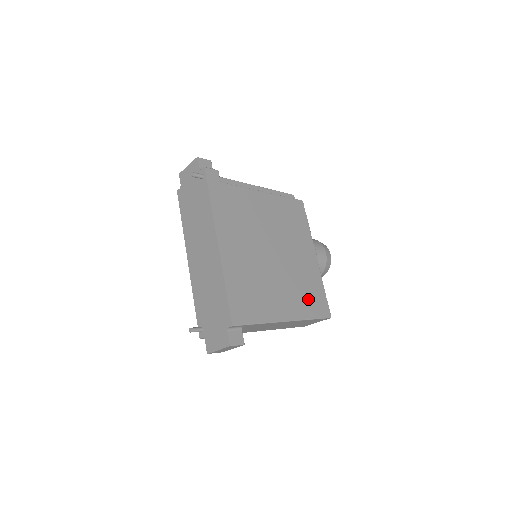
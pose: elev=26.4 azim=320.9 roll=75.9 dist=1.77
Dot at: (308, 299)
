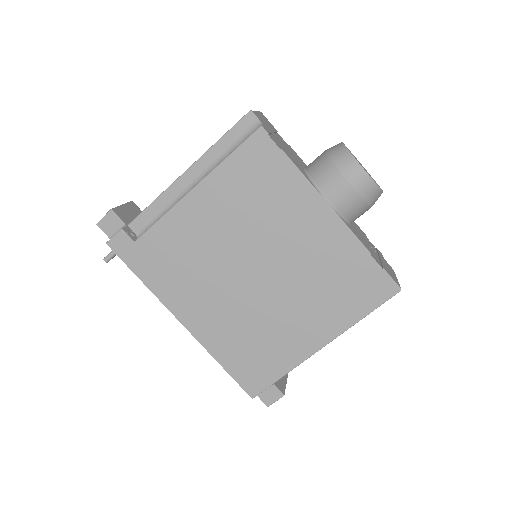
Dot at: (344, 294)
